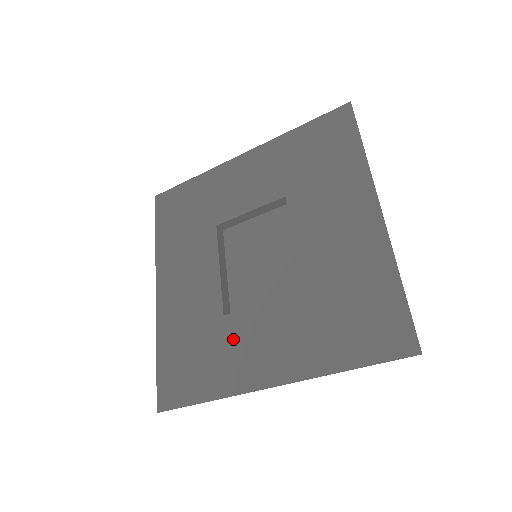
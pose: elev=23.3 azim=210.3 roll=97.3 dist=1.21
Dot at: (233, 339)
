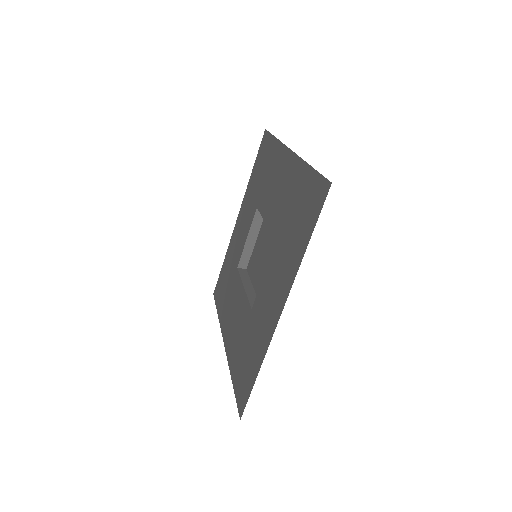
Dot at: (258, 315)
